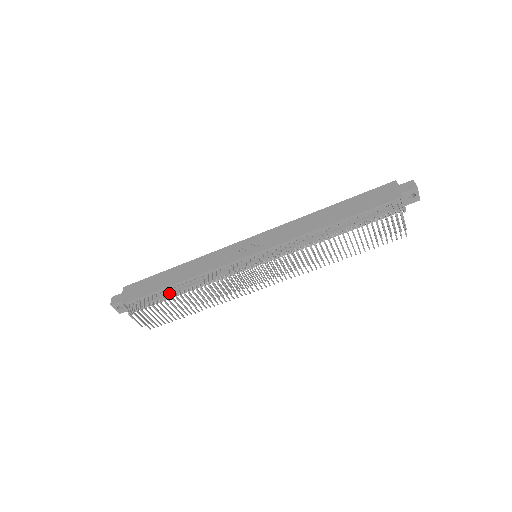
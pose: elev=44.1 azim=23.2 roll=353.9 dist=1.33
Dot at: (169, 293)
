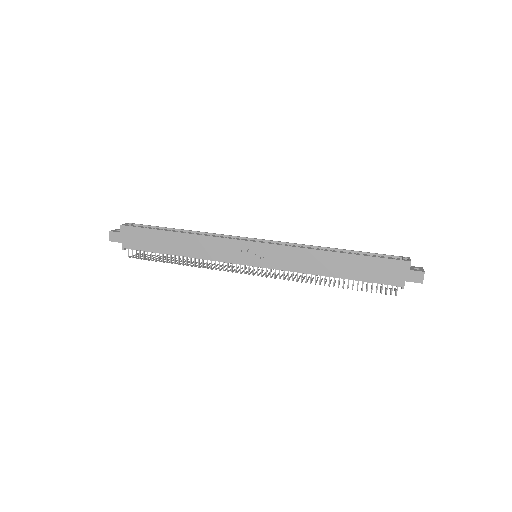
Dot at: (168, 254)
